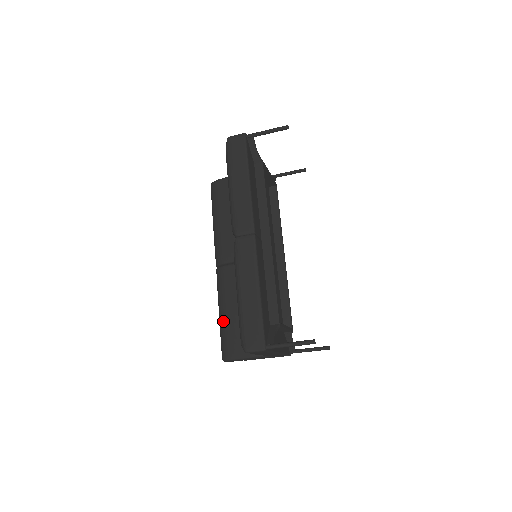
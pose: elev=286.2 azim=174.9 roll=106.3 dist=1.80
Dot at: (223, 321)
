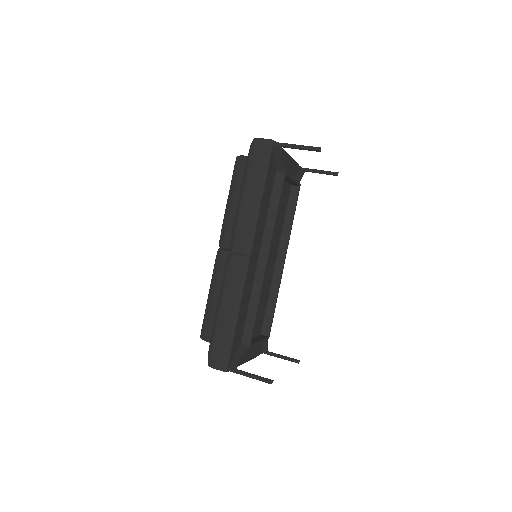
Dot at: (210, 304)
